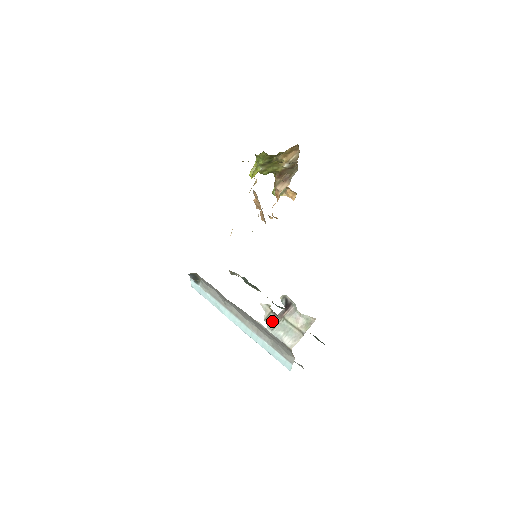
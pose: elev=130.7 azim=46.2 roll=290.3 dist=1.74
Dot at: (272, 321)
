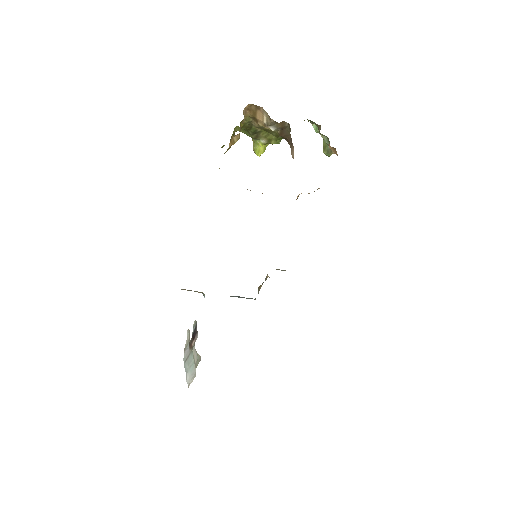
Dot at: (187, 351)
